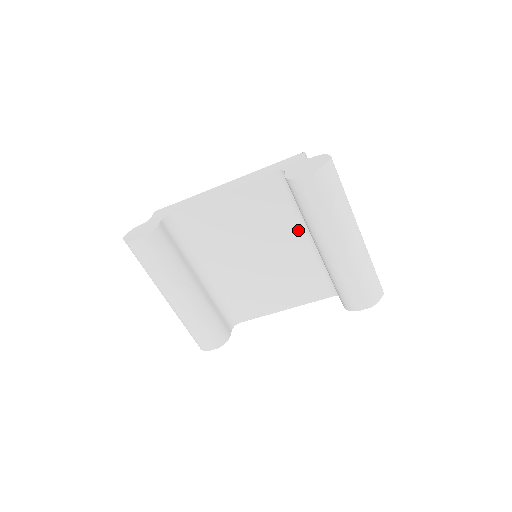
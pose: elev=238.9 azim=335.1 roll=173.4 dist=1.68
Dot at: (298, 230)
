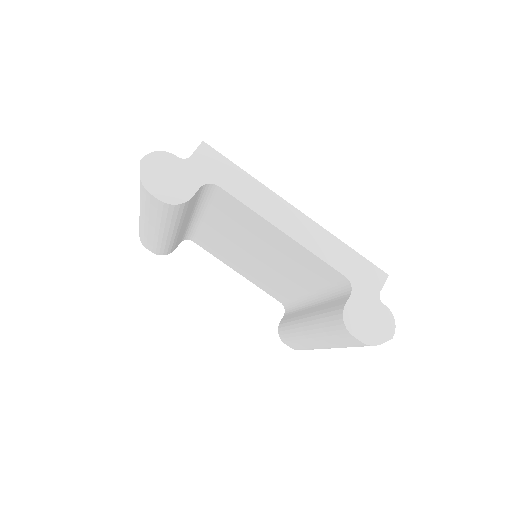
Dot at: (309, 287)
